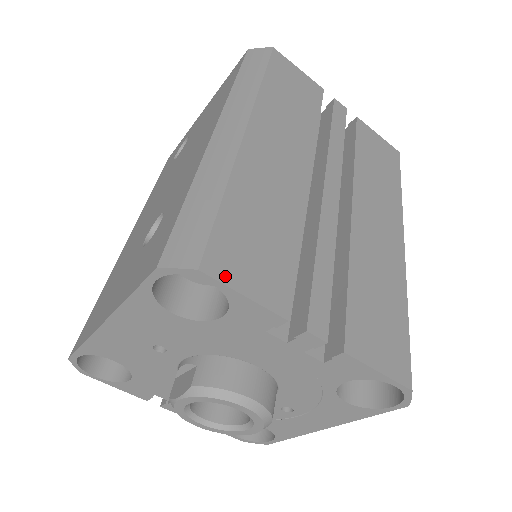
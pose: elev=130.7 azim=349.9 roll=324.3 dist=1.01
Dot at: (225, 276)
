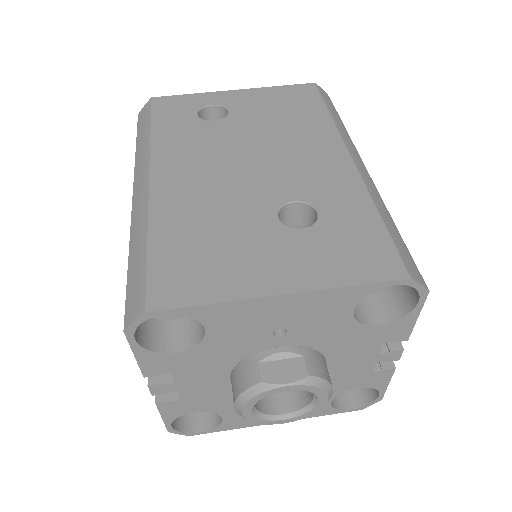
Dot at: occluded
